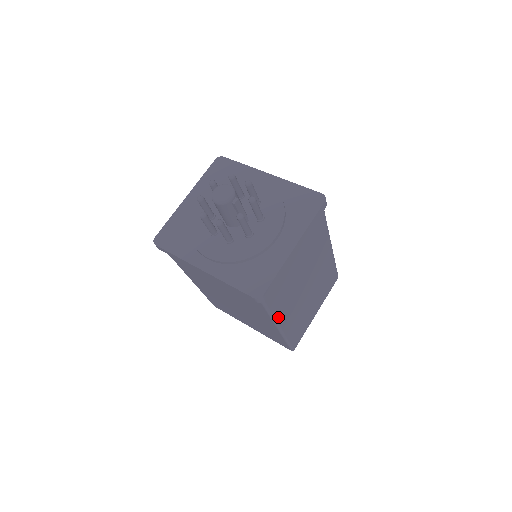
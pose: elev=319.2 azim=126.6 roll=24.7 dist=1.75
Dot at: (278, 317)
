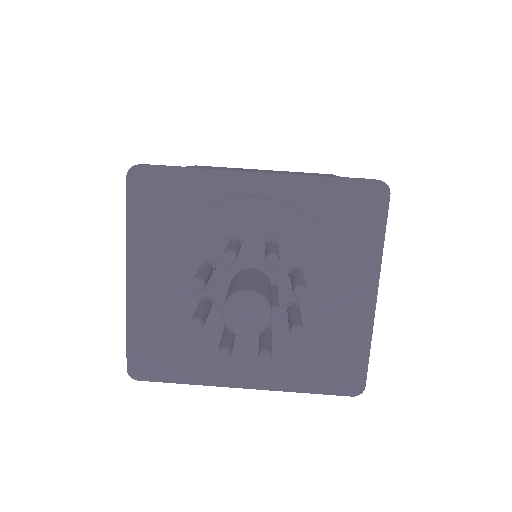
Dot at: occluded
